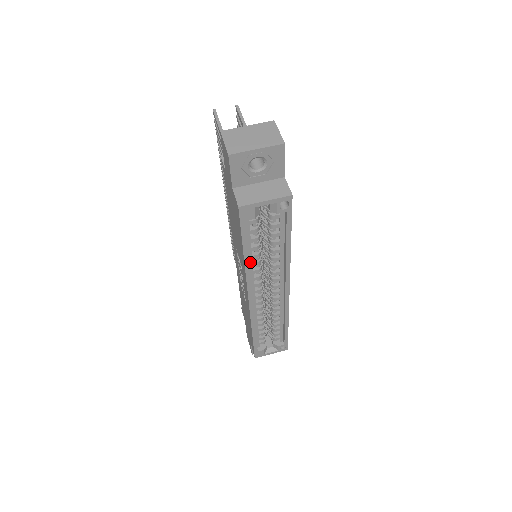
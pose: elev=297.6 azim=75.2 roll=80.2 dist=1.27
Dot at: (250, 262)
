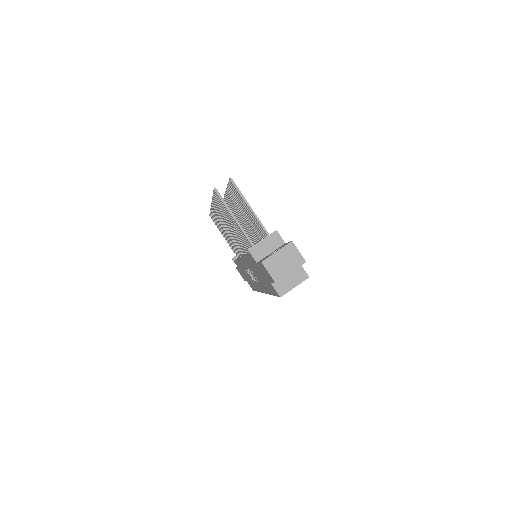
Dot at: occluded
